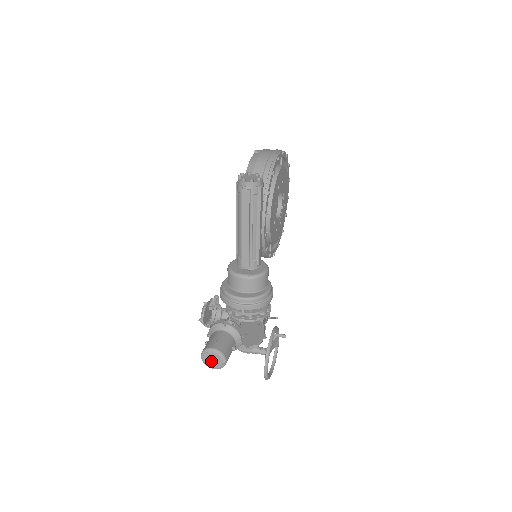
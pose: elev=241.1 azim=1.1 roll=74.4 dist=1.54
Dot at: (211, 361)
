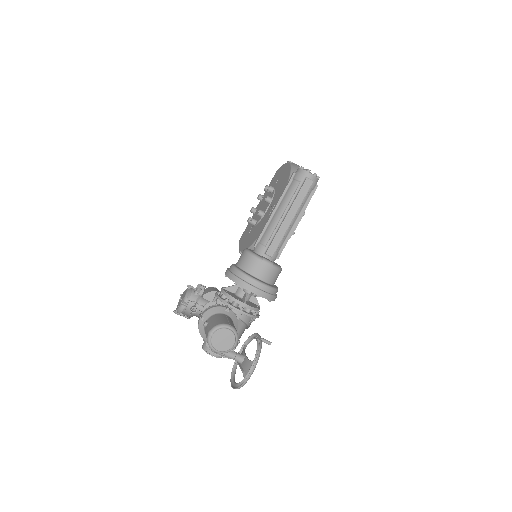
Dot at: (221, 340)
